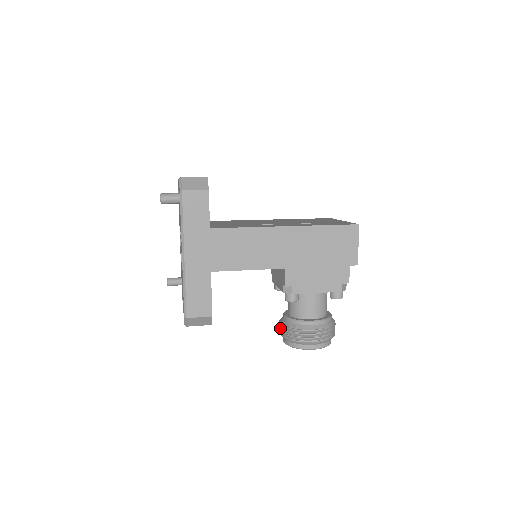
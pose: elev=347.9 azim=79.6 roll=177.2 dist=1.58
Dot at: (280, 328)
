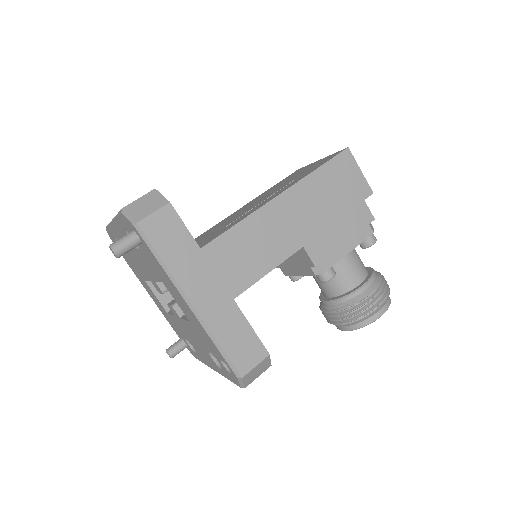
Dot at: (328, 318)
